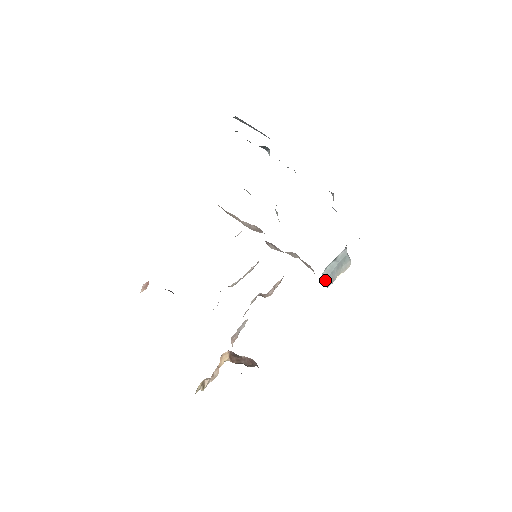
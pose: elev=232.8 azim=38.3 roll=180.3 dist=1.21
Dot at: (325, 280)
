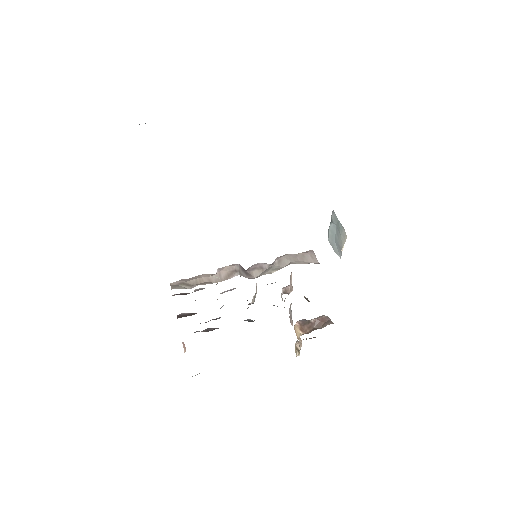
Dot at: (334, 249)
